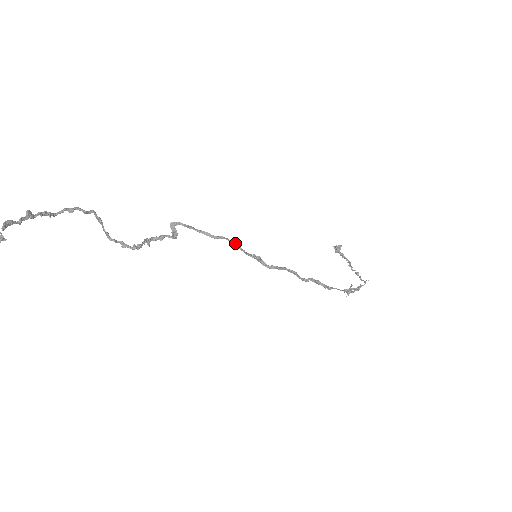
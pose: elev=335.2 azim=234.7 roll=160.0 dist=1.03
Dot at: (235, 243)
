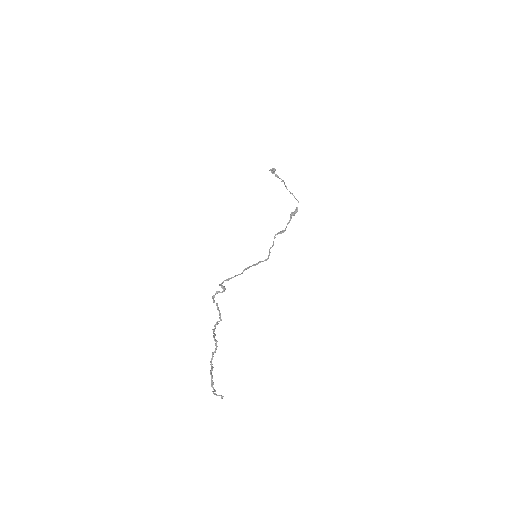
Dot at: occluded
